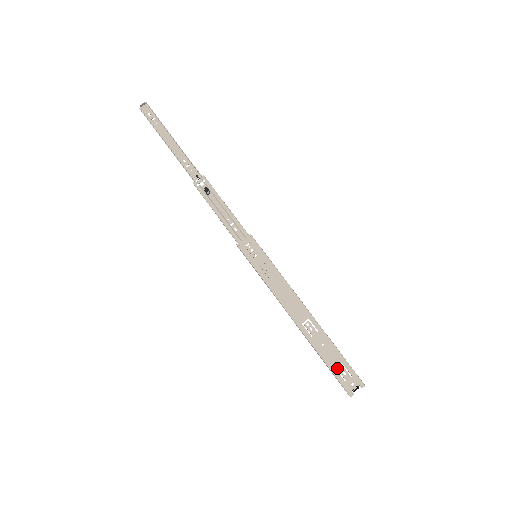
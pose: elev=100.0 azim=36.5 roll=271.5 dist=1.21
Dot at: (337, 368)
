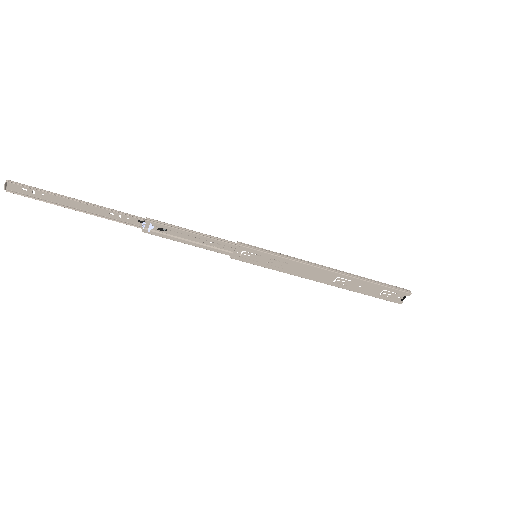
Dot at: (381, 294)
